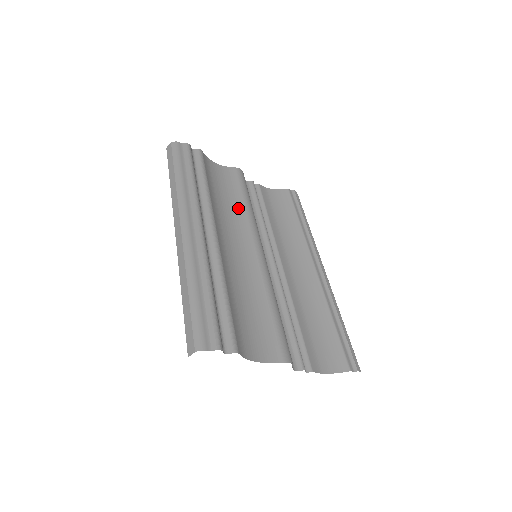
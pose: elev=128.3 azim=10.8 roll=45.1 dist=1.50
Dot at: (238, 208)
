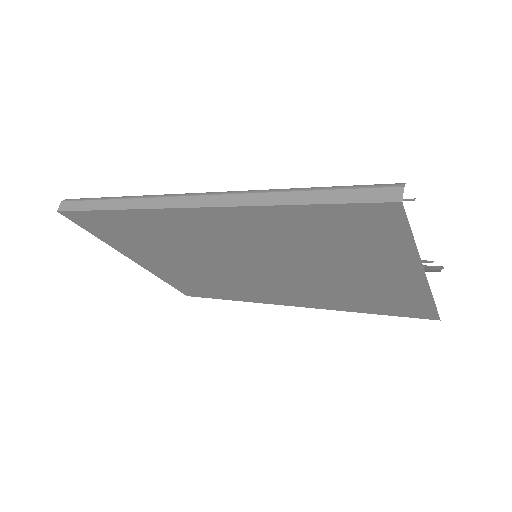
Dot at: occluded
